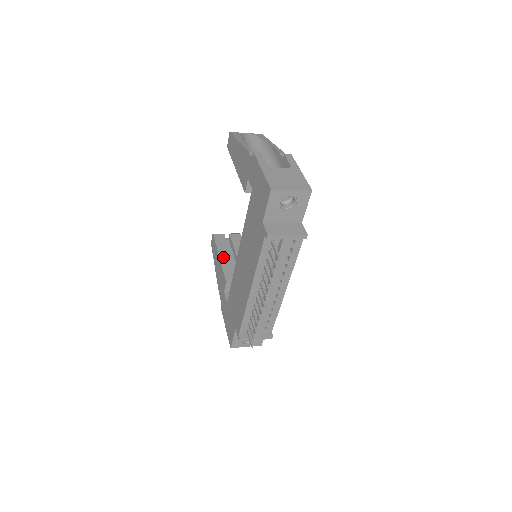
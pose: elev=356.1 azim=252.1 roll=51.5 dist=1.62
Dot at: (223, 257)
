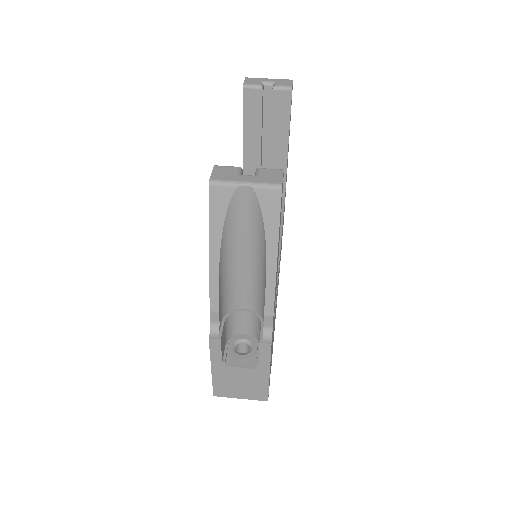
Dot at: (248, 144)
